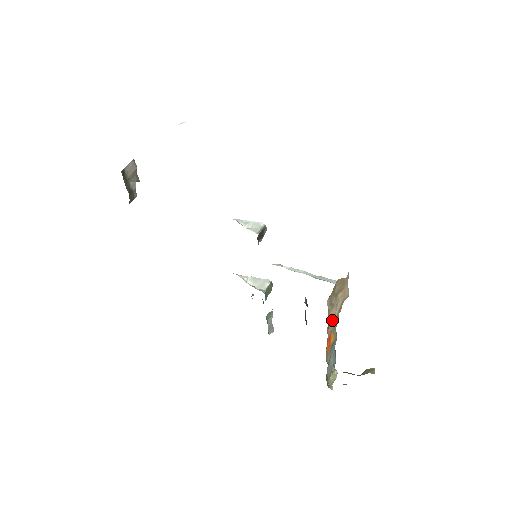
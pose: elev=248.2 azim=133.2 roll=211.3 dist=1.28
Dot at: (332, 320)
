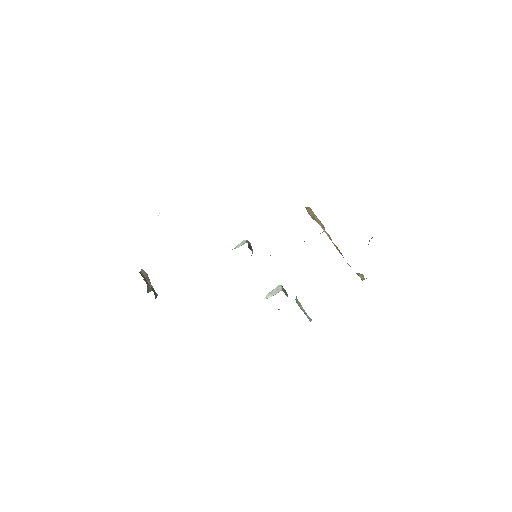
Dot at: (323, 229)
